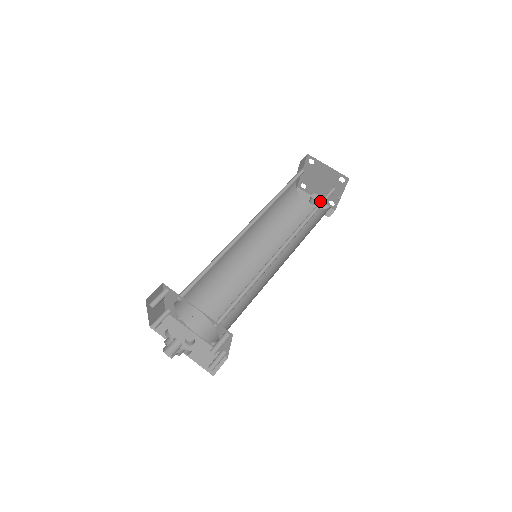
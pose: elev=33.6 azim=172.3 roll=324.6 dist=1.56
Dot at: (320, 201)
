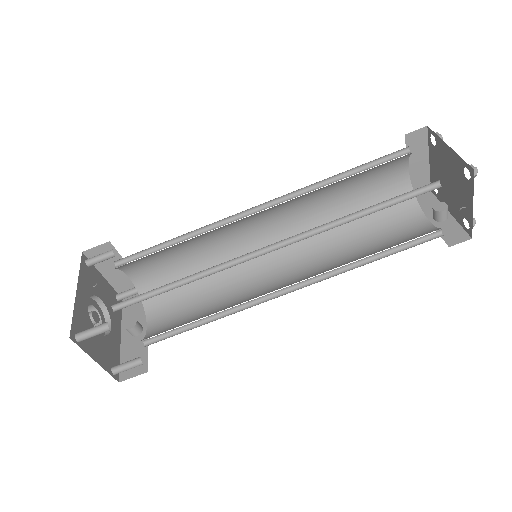
Dot at: (392, 199)
